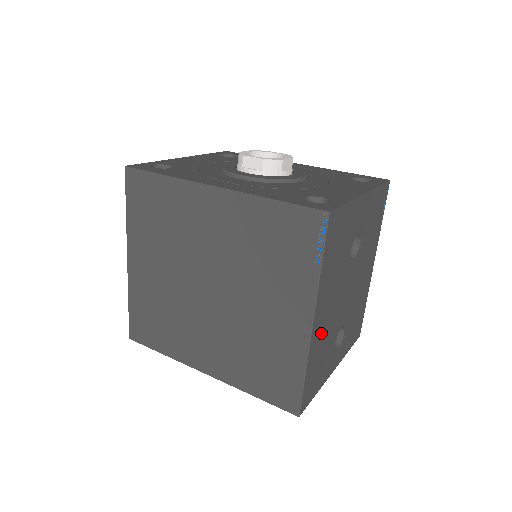
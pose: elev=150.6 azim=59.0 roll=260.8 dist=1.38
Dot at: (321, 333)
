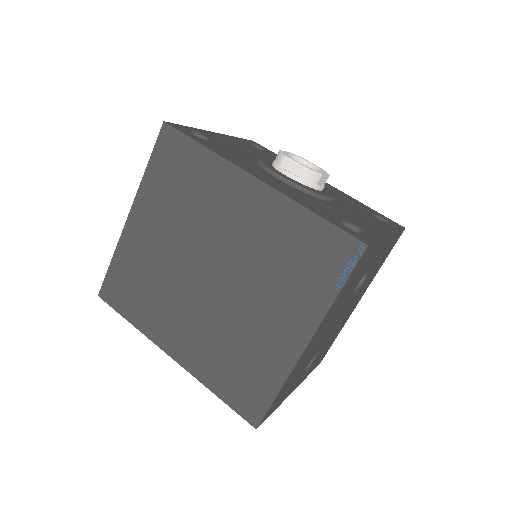
Dot at: (306, 355)
